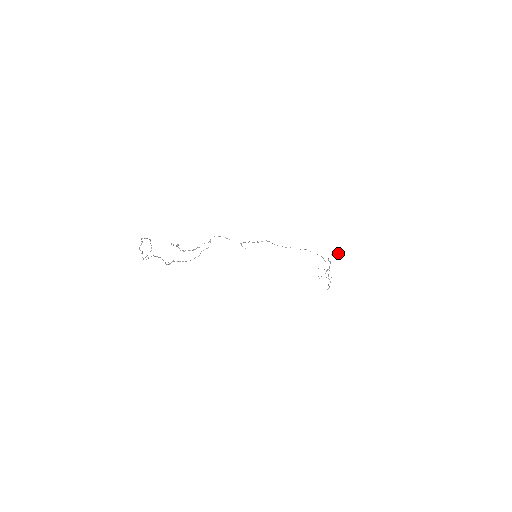
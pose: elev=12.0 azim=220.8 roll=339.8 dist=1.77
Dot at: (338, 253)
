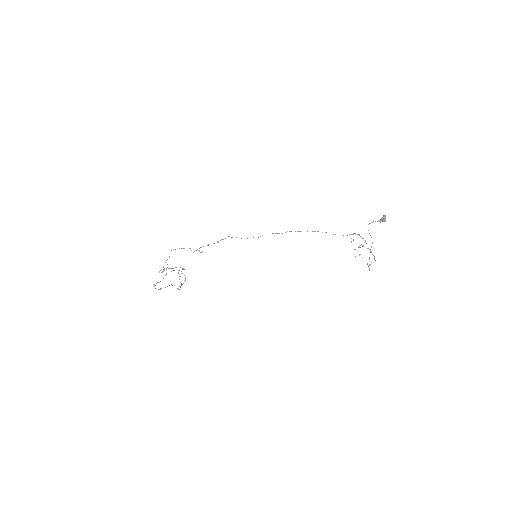
Dot at: (384, 219)
